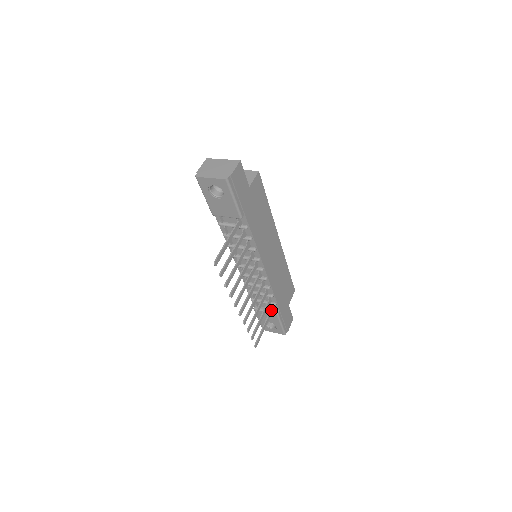
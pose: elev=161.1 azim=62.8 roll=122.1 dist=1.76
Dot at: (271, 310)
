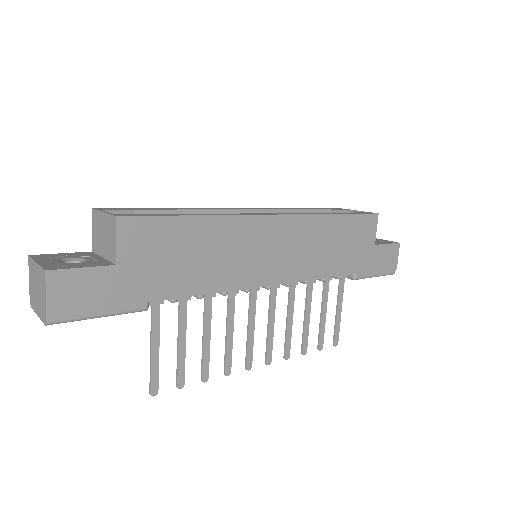
Dot at: (340, 282)
